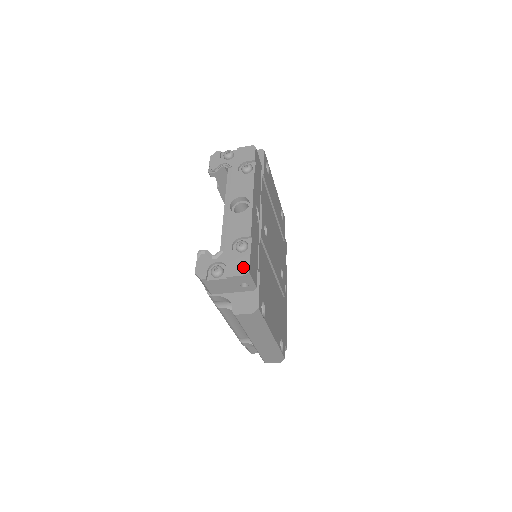
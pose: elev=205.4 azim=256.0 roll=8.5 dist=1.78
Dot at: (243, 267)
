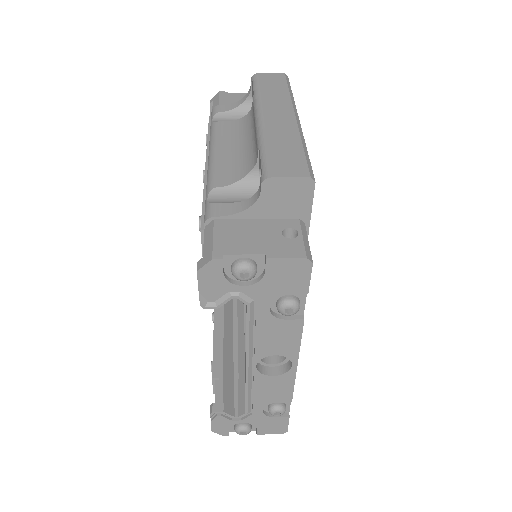
Dot at: (279, 429)
